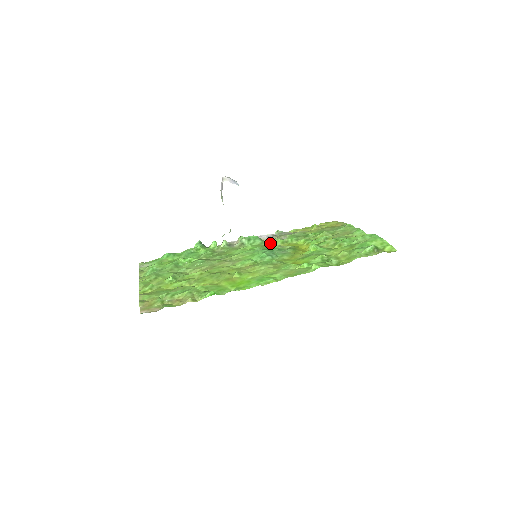
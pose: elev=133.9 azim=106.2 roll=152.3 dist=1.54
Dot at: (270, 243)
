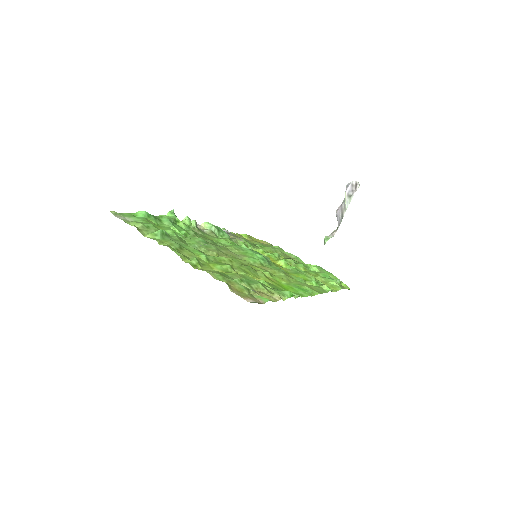
Dot at: (235, 242)
